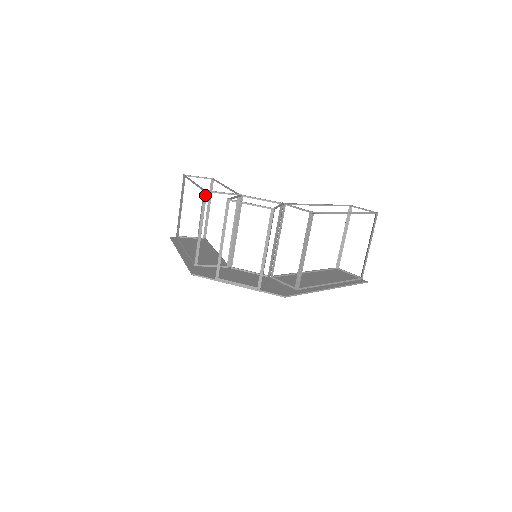
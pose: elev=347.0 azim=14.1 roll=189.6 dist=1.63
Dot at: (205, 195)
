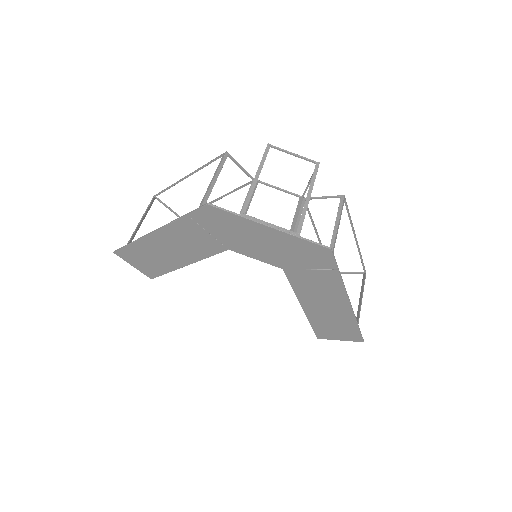
Dot at: (226, 156)
